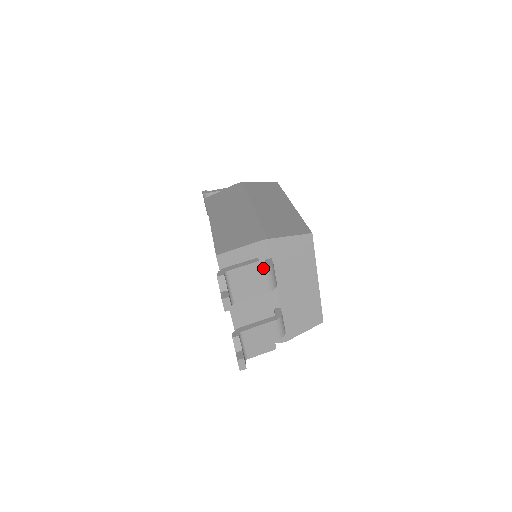
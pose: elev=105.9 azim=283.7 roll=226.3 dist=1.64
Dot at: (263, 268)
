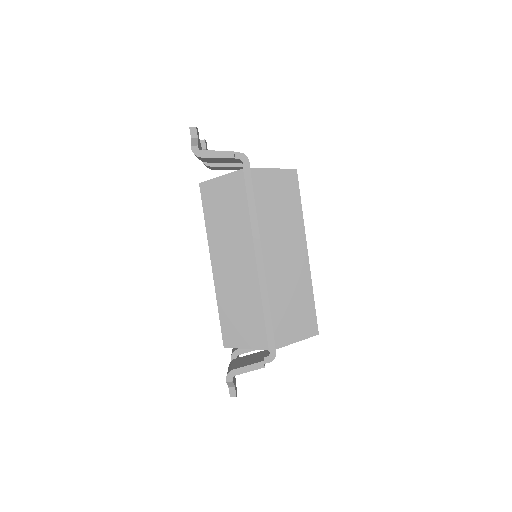
Dot at: (266, 360)
